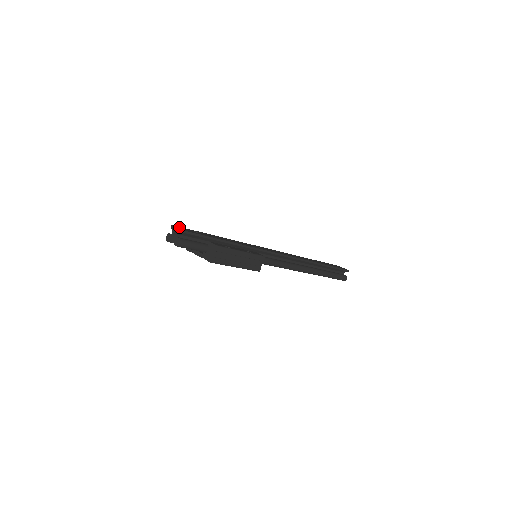
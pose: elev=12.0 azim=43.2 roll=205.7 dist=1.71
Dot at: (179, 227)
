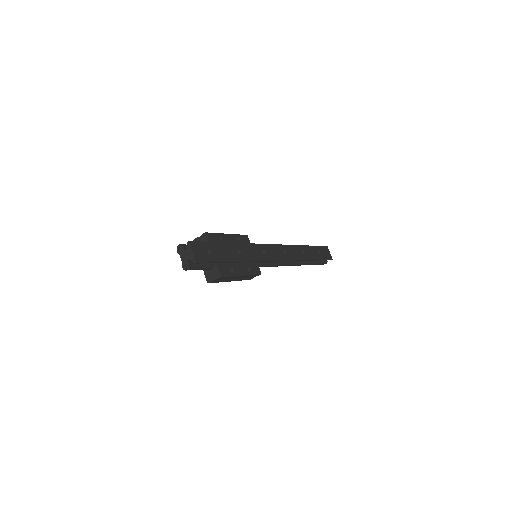
Dot at: (195, 246)
